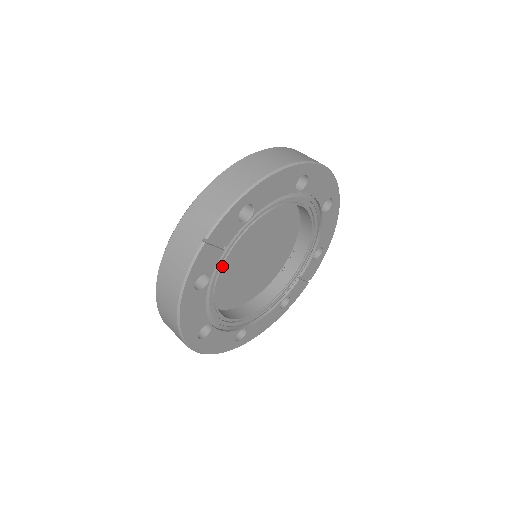
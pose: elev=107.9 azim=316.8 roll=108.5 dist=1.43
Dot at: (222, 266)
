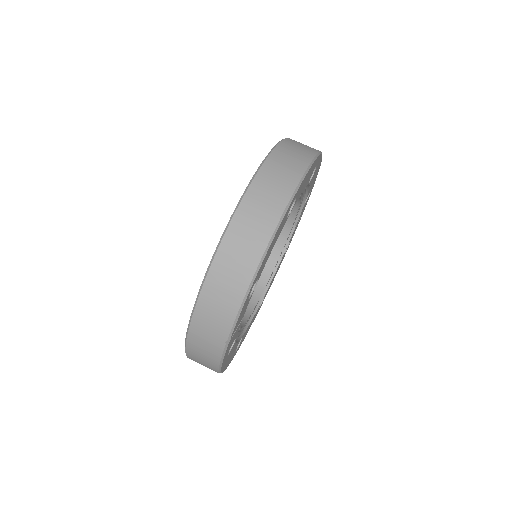
Dot at: occluded
